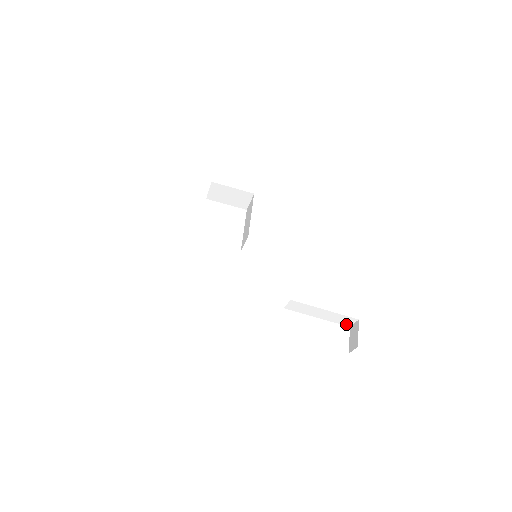
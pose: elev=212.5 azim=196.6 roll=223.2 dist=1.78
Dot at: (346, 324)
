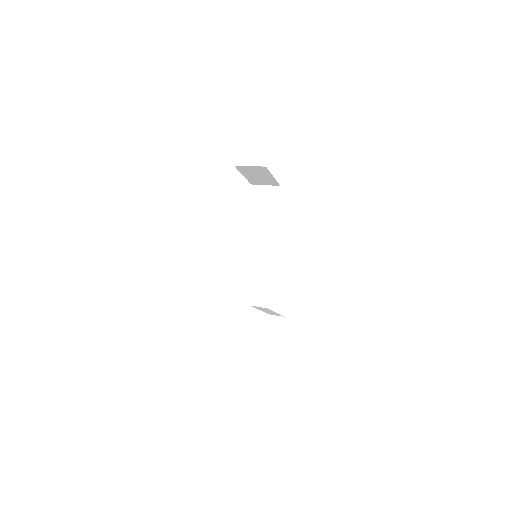
Dot at: (270, 314)
